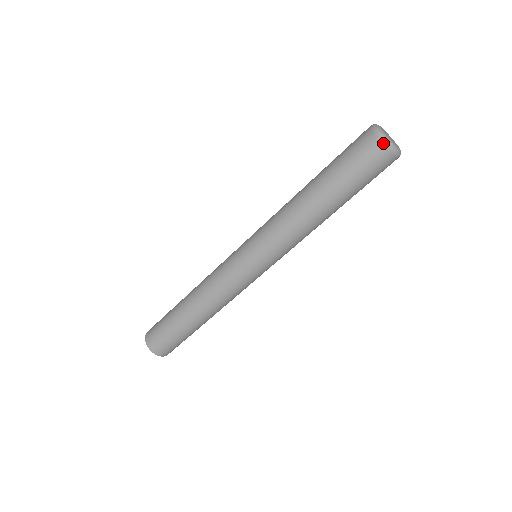
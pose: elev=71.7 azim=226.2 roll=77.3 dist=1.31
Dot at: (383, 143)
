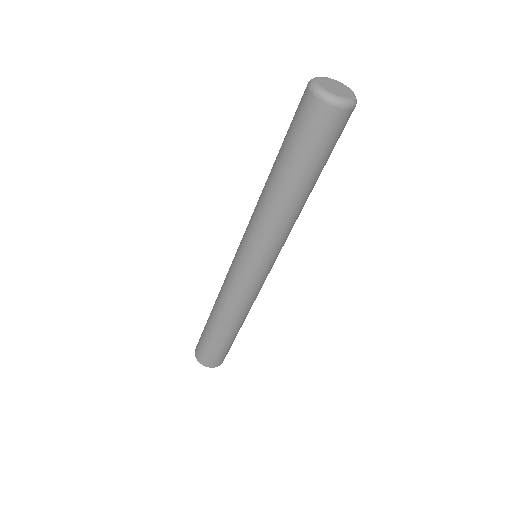
Dot at: (312, 94)
